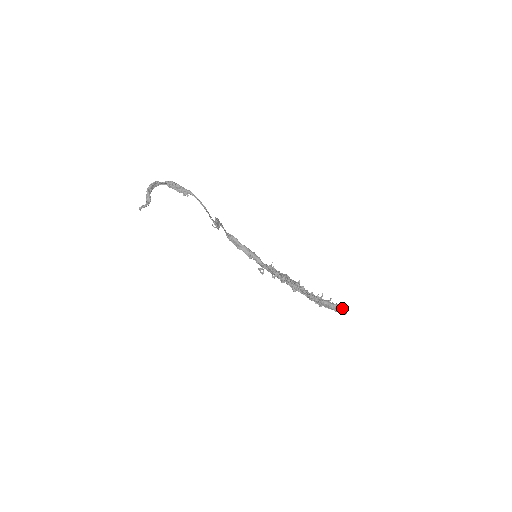
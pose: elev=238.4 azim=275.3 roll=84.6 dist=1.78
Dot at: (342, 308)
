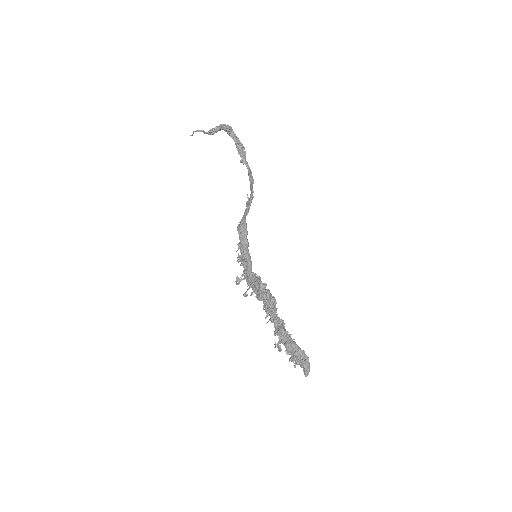
Dot at: occluded
